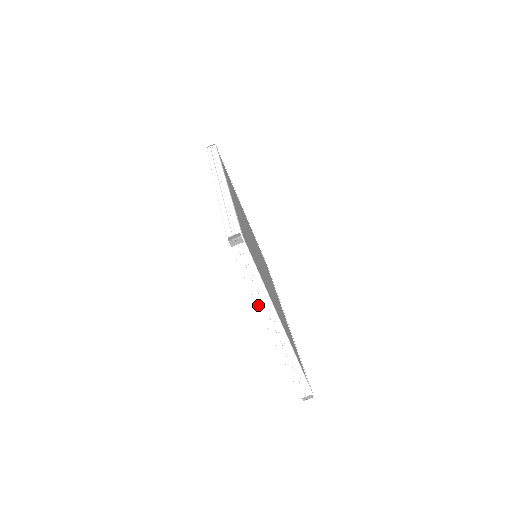
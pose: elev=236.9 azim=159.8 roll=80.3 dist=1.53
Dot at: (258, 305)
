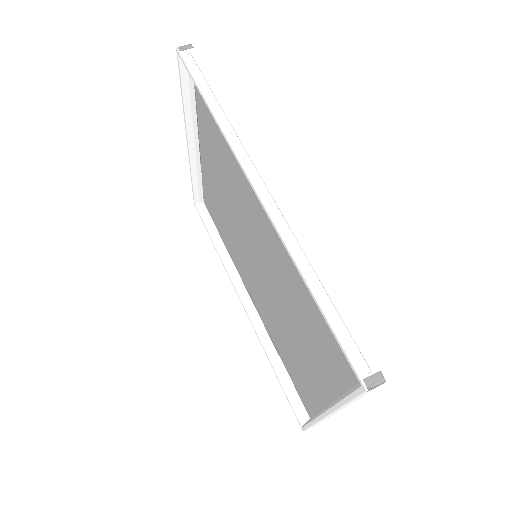
Dot at: (337, 410)
